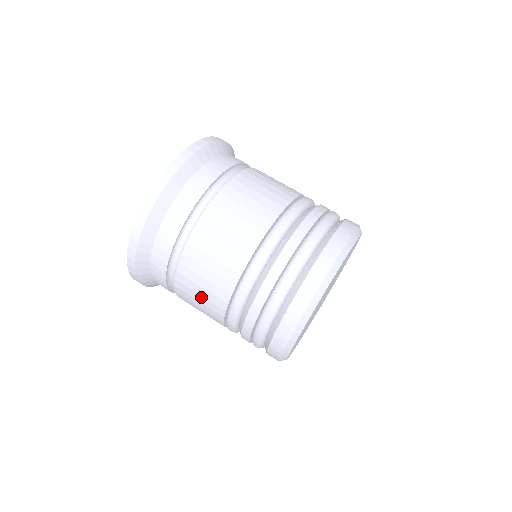
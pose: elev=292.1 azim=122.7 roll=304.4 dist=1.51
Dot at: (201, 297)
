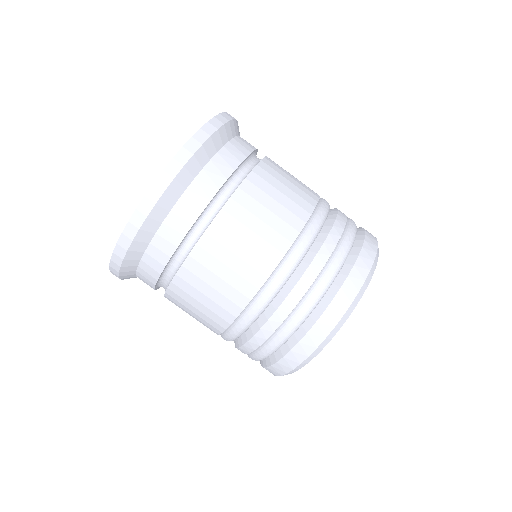
Dot at: (193, 316)
